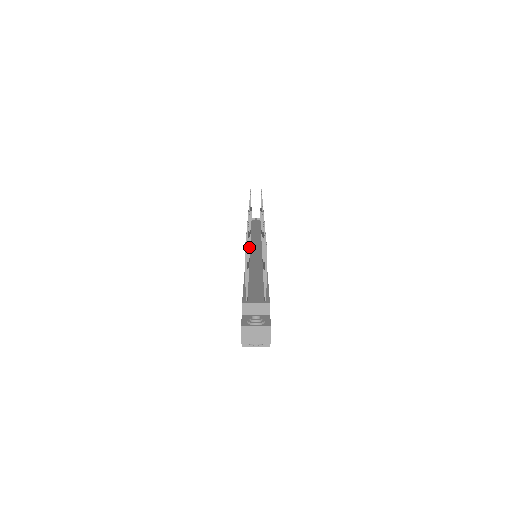
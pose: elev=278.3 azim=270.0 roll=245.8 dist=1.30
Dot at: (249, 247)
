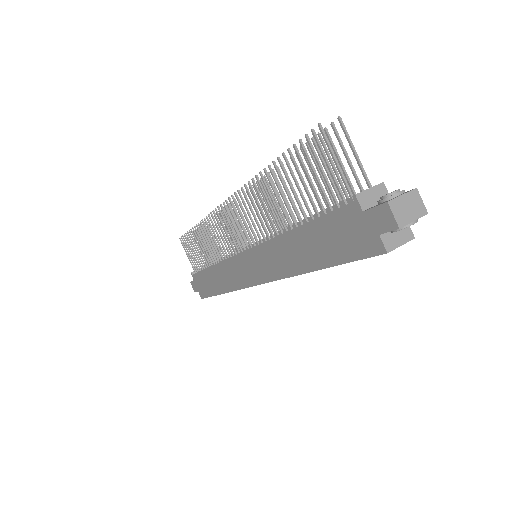
Dot at: (259, 225)
